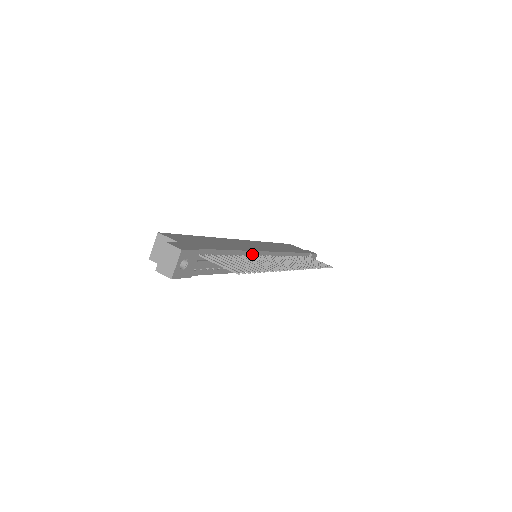
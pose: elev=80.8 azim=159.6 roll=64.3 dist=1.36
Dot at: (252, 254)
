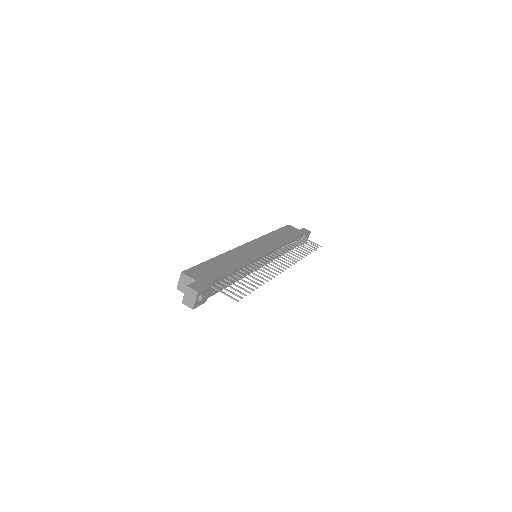
Dot at: (251, 263)
